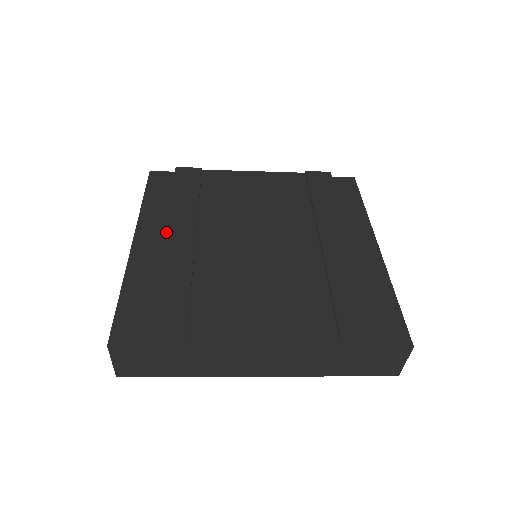
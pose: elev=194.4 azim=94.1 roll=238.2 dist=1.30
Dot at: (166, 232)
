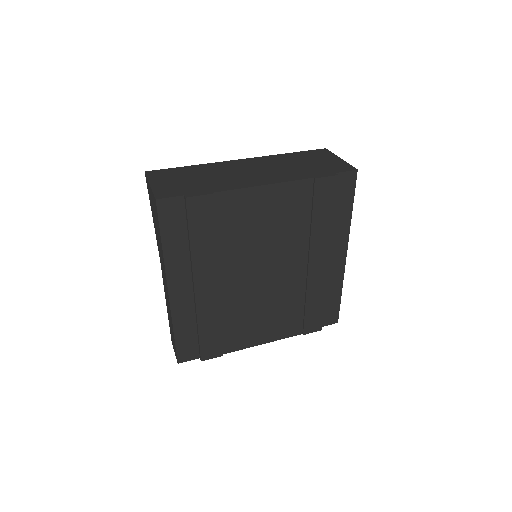
Dot at: (195, 286)
